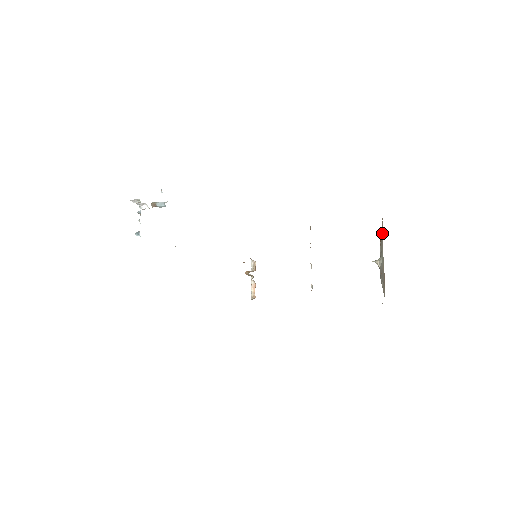
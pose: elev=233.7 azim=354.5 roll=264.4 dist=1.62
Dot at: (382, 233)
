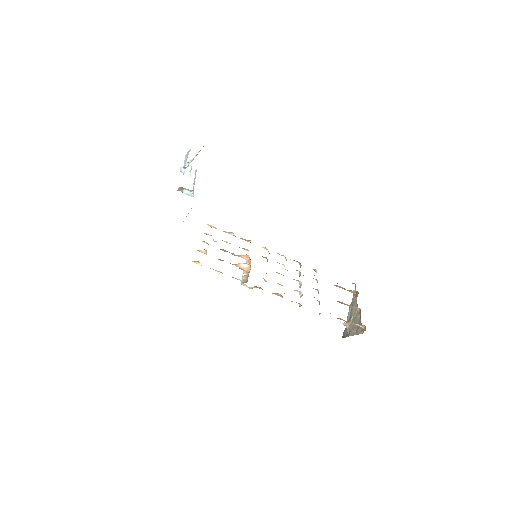
Dot at: occluded
